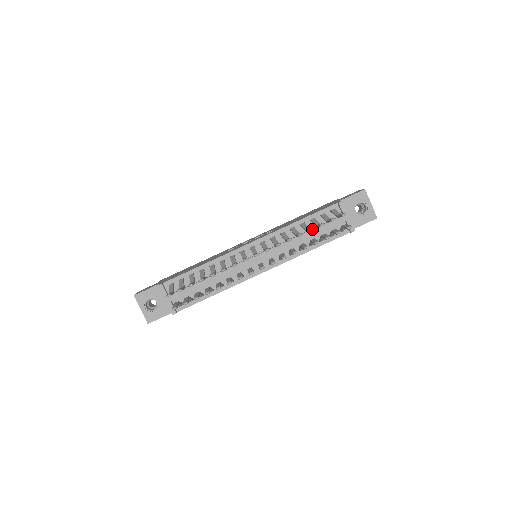
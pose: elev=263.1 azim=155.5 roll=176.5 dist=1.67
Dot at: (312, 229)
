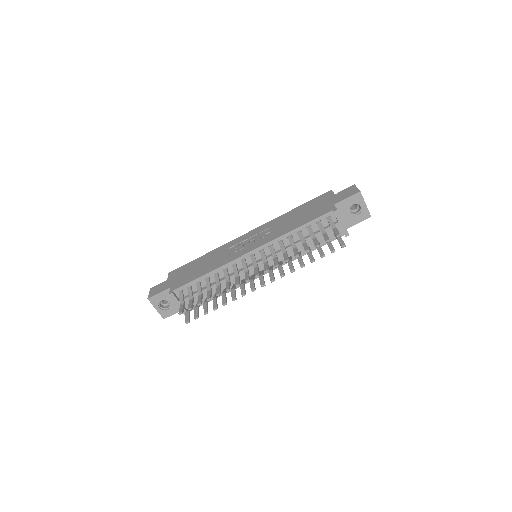
Dot at: (308, 251)
